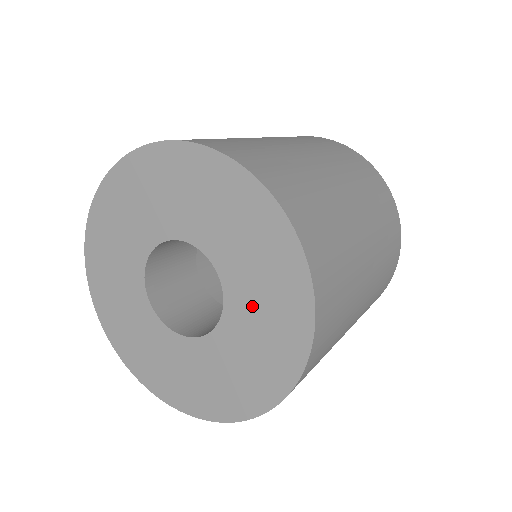
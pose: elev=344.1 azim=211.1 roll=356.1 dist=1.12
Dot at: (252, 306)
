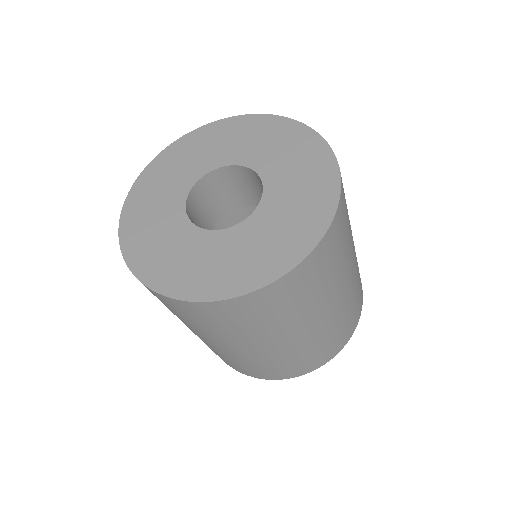
Dot at: (283, 166)
